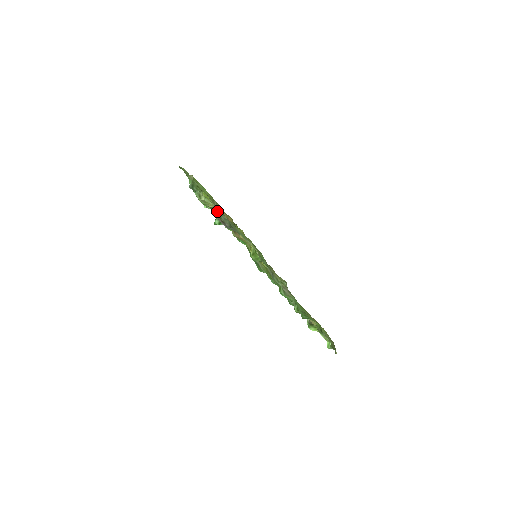
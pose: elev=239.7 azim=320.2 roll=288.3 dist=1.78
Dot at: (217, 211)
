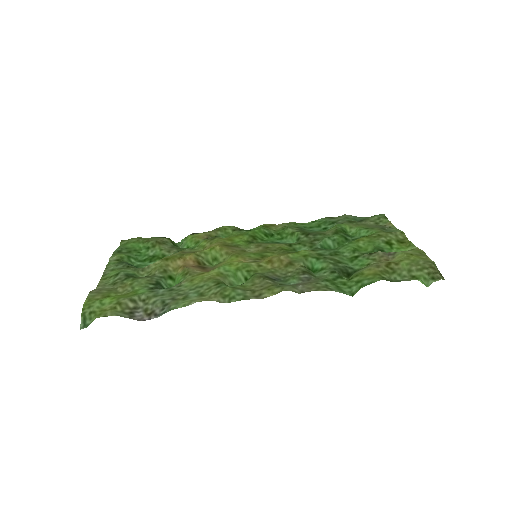
Dot at: (139, 304)
